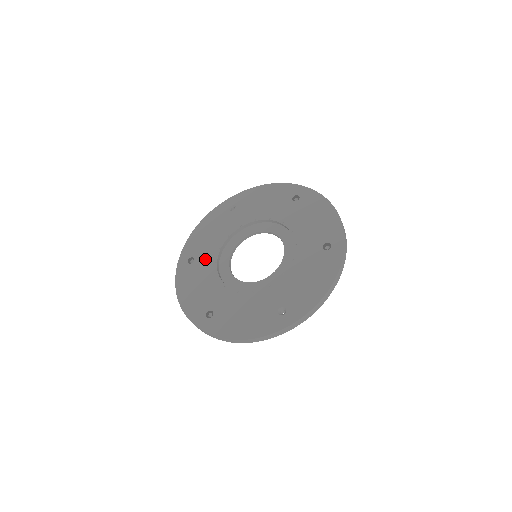
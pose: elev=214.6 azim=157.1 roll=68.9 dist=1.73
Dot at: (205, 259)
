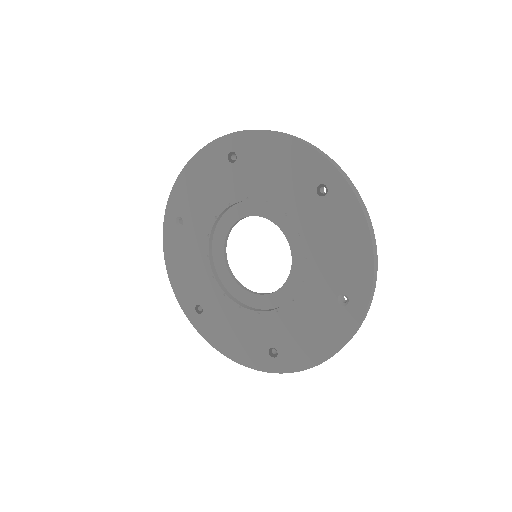
Dot at: (211, 299)
